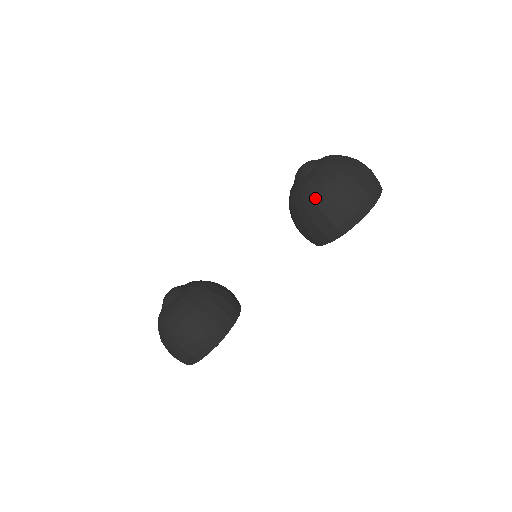
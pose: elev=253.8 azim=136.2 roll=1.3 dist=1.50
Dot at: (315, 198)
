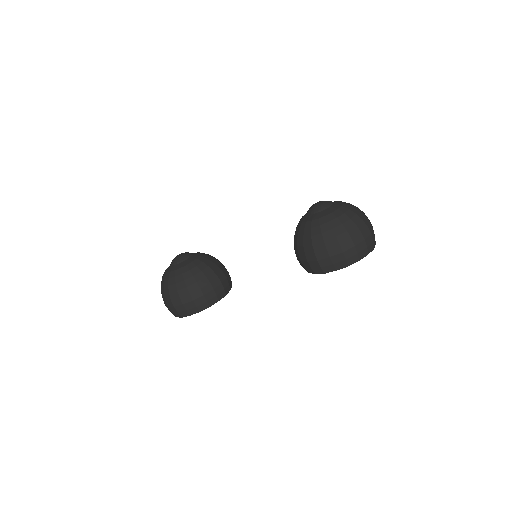
Dot at: (313, 236)
